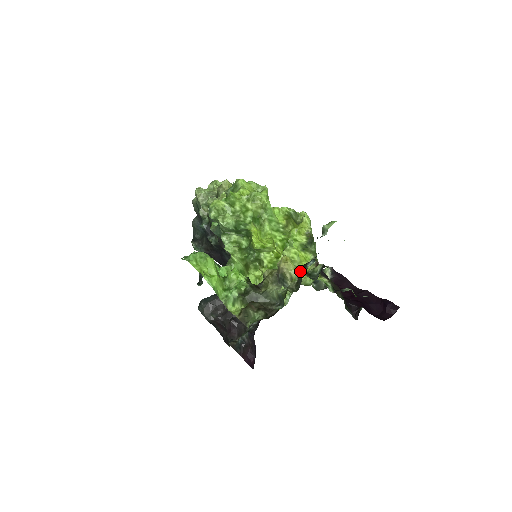
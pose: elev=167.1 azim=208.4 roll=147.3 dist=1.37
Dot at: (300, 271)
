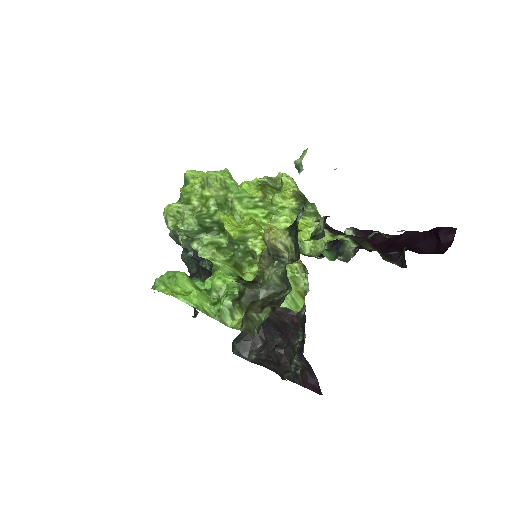
Dot at: (291, 232)
